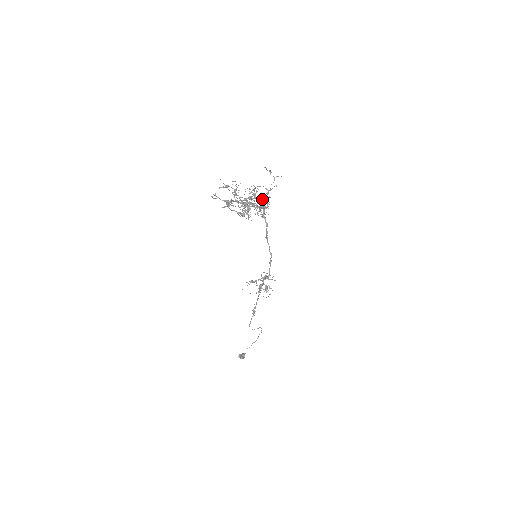
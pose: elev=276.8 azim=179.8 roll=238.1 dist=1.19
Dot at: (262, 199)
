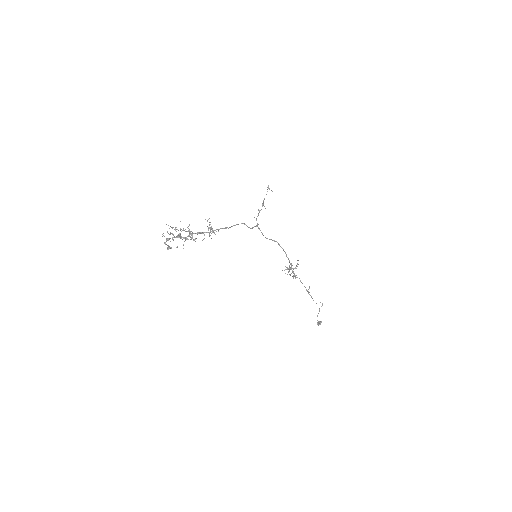
Dot at: (259, 211)
